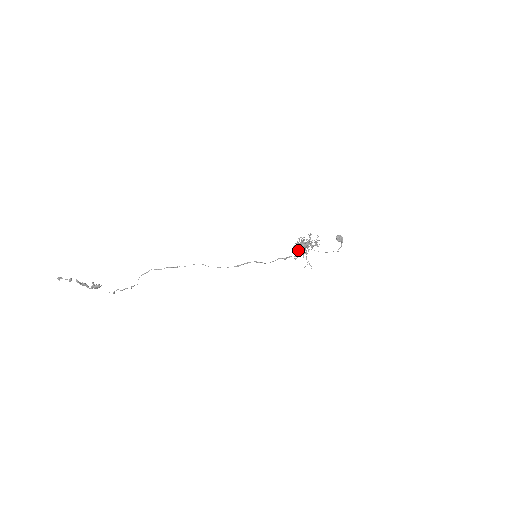
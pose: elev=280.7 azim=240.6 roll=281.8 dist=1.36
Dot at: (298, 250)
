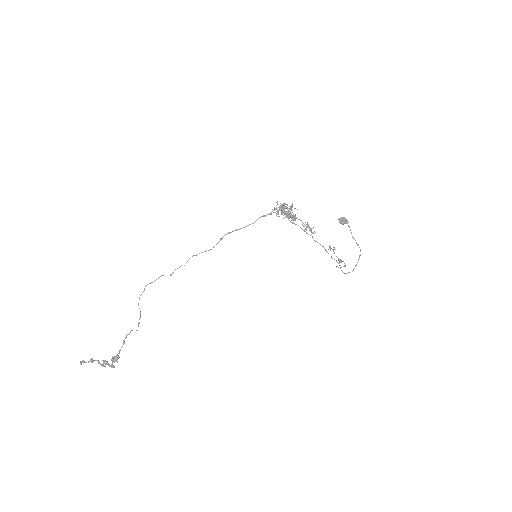
Dot at: occluded
